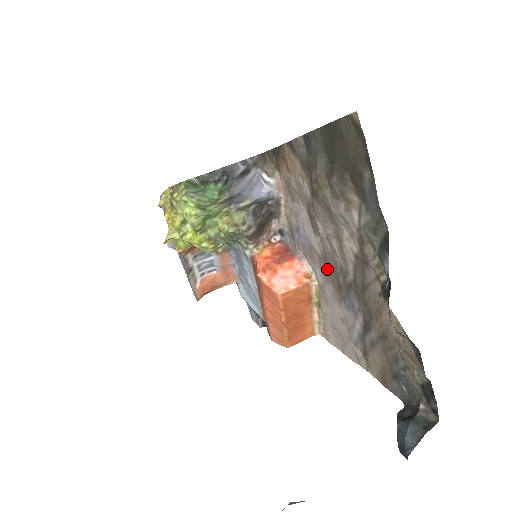
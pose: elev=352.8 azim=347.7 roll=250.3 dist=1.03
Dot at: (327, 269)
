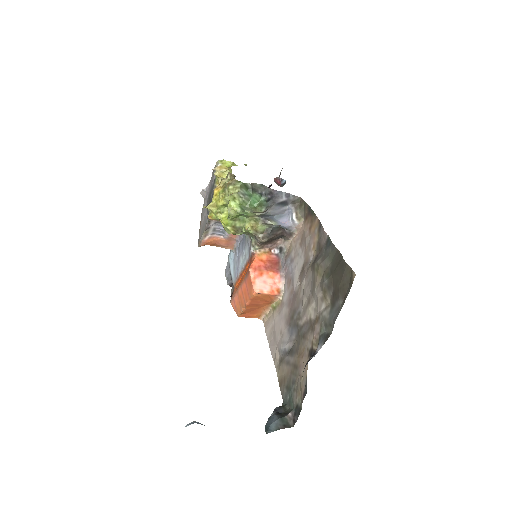
Dot at: (292, 301)
